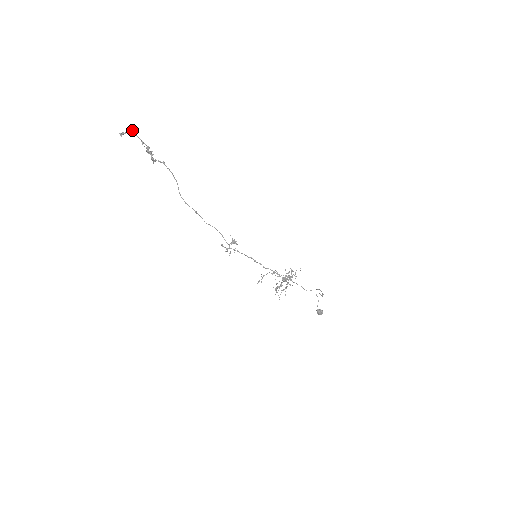
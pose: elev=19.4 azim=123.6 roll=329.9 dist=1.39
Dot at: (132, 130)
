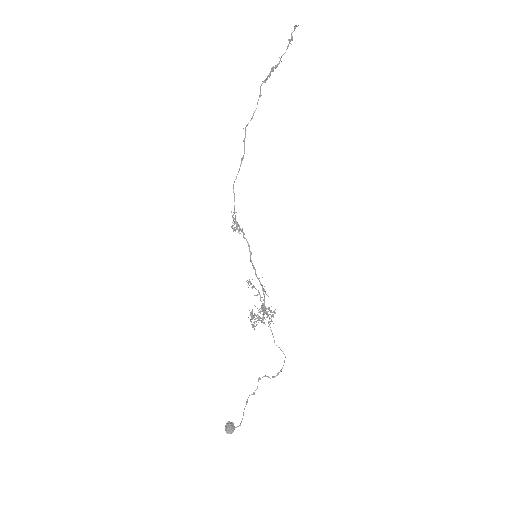
Dot at: (292, 39)
